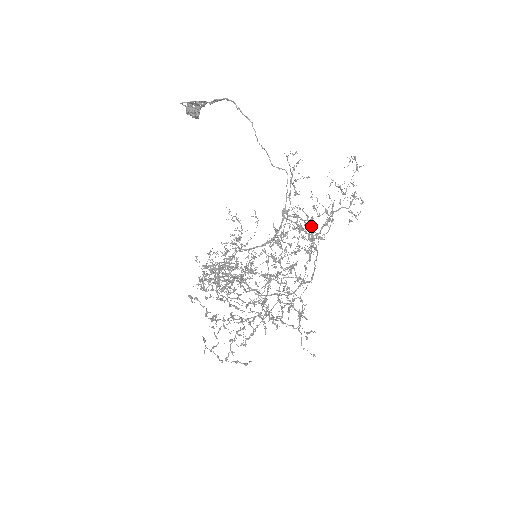
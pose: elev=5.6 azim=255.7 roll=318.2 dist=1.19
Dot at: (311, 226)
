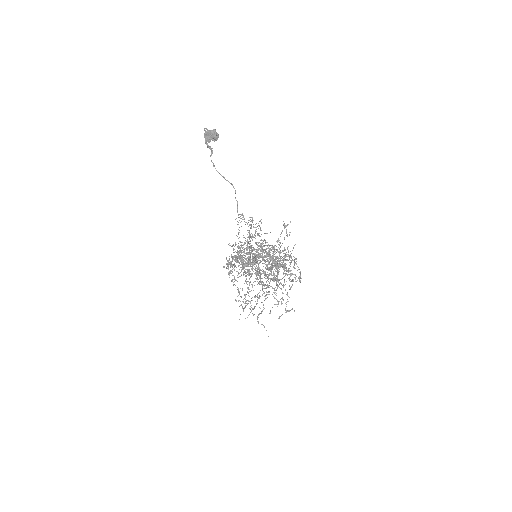
Dot at: (258, 269)
